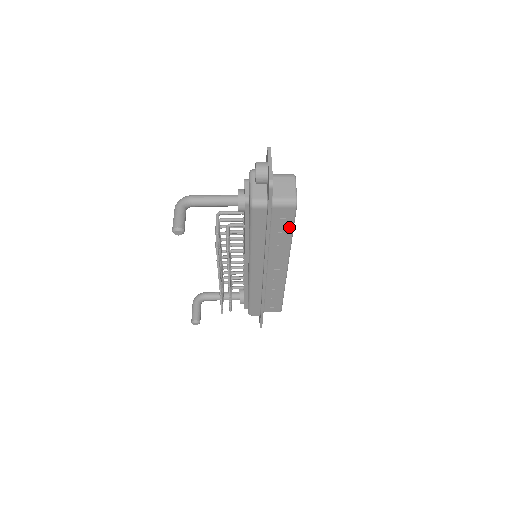
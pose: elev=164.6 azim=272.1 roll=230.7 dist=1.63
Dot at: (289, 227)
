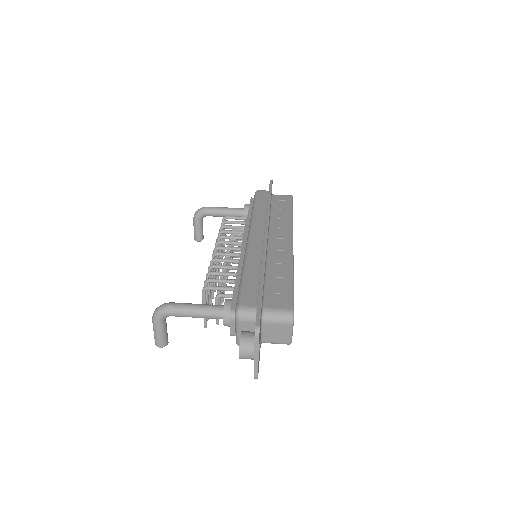
Dot at: occluded
